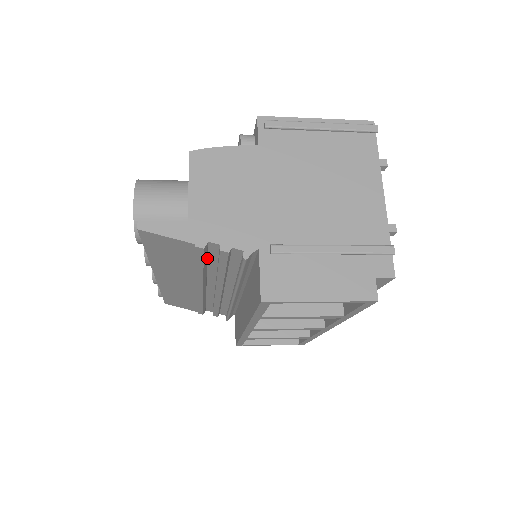
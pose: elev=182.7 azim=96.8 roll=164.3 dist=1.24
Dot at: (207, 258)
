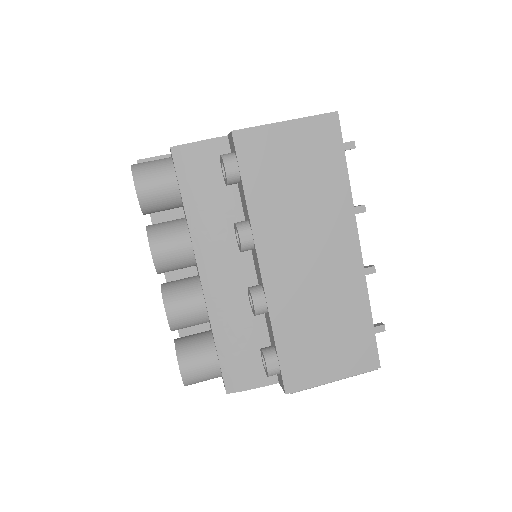
Dot at: occluded
